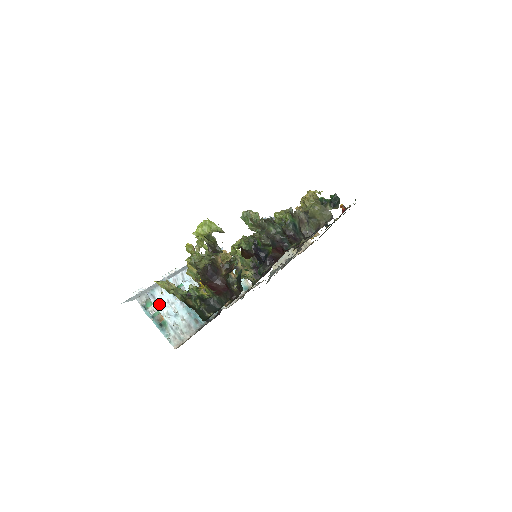
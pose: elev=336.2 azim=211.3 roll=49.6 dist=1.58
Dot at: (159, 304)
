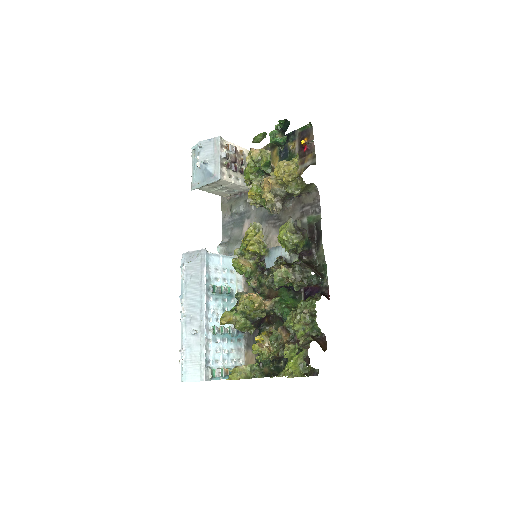
Dot at: (215, 362)
